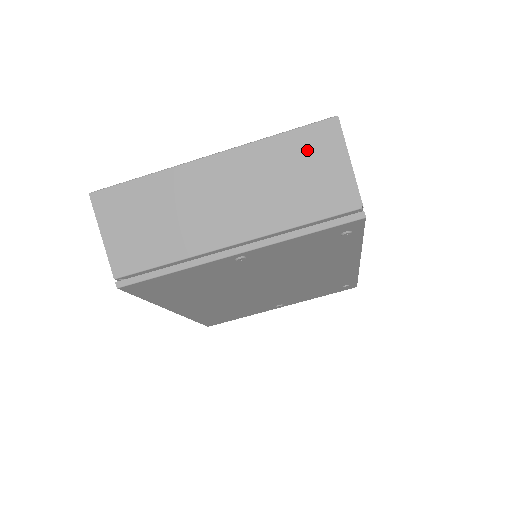
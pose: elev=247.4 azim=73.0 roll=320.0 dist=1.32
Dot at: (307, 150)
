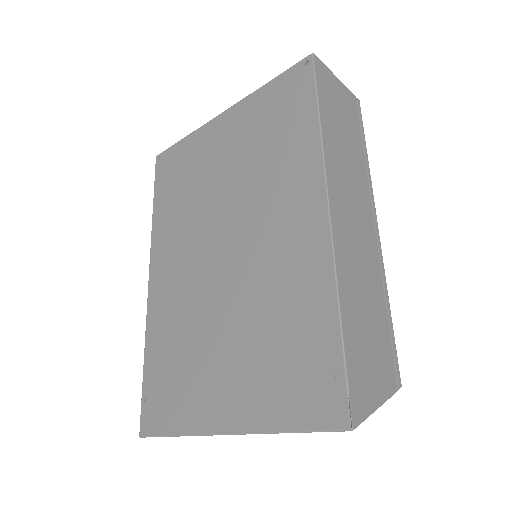
Dot at: occluded
